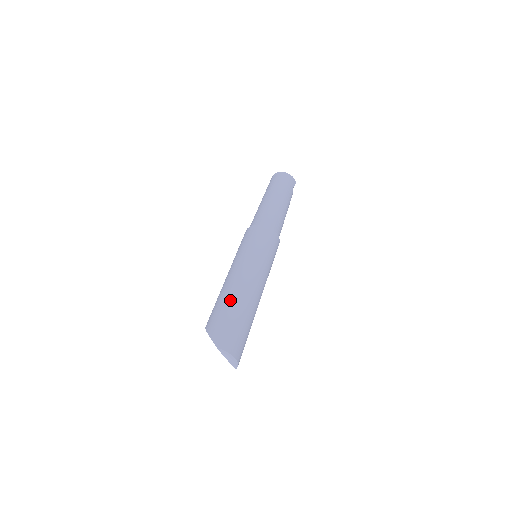
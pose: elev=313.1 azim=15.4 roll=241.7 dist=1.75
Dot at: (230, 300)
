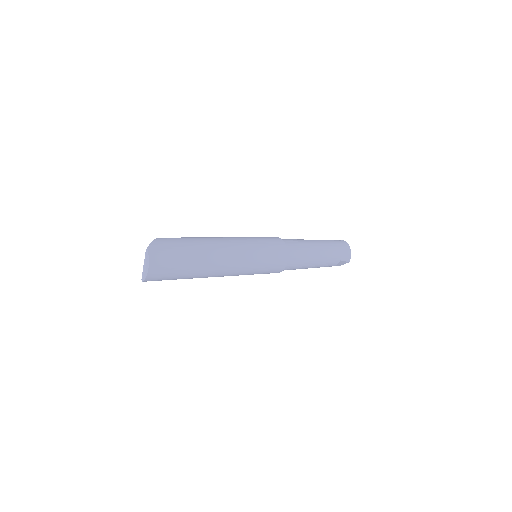
Dot at: (198, 243)
